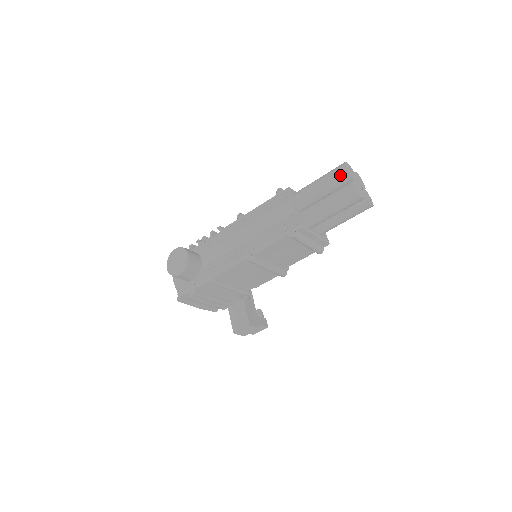
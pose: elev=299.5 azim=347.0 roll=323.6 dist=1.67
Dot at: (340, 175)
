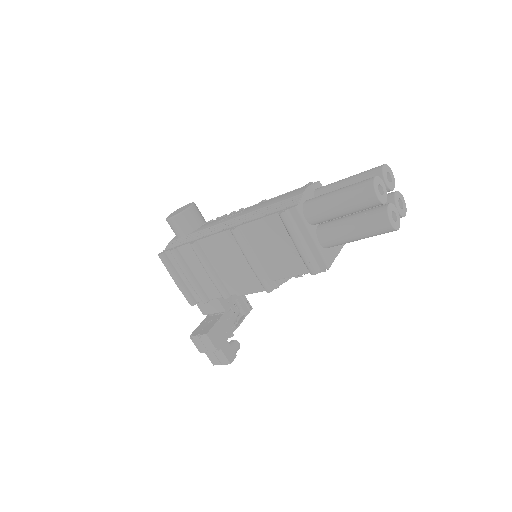
Dot at: (371, 172)
